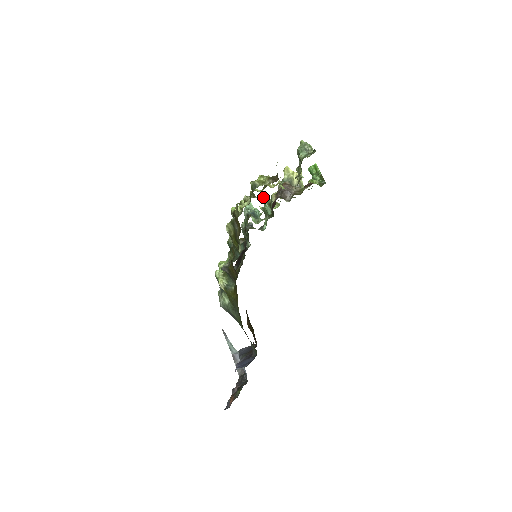
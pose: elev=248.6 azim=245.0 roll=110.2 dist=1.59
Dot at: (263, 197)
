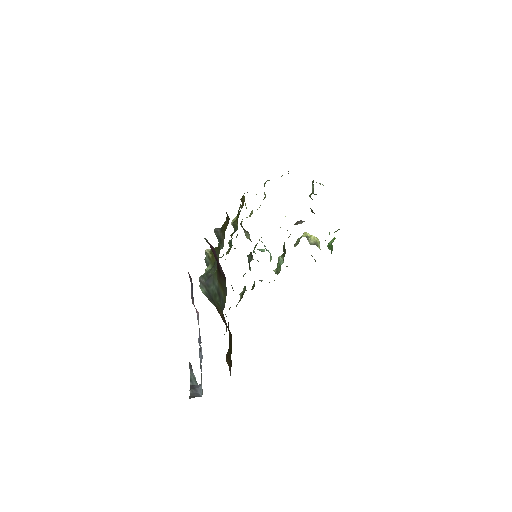
Dot at: occluded
